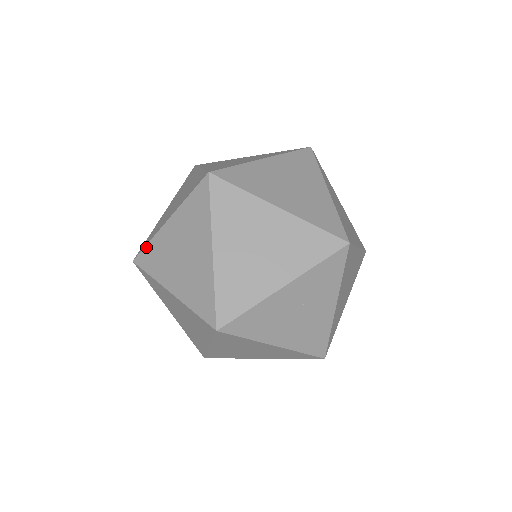
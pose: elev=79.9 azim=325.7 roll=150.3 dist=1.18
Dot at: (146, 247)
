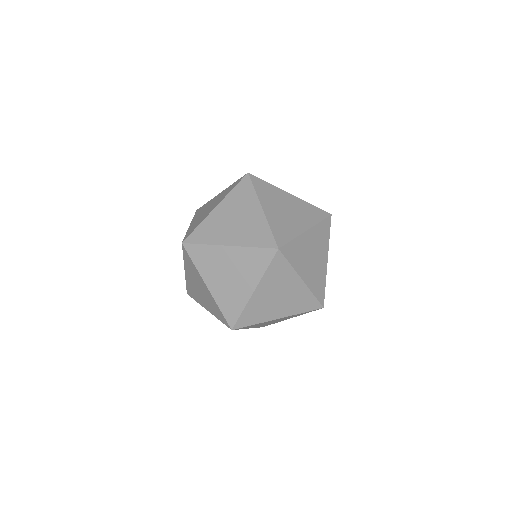
Dot at: (241, 315)
